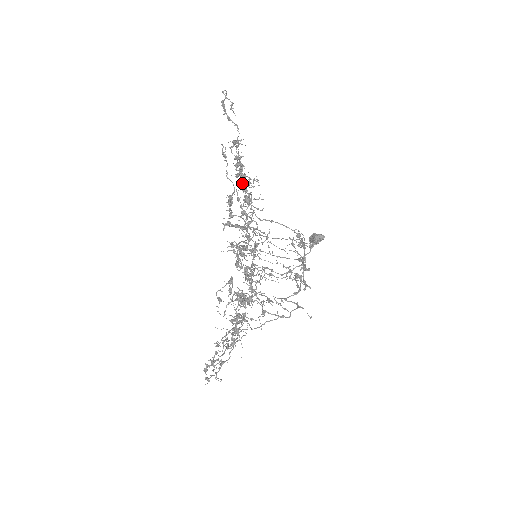
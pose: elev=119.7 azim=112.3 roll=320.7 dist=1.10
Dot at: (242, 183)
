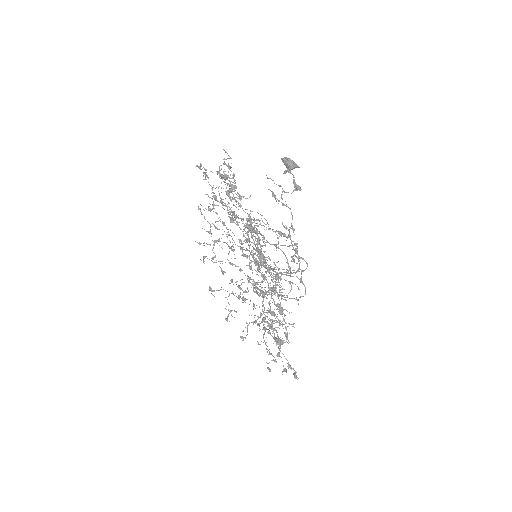
Dot at: occluded
